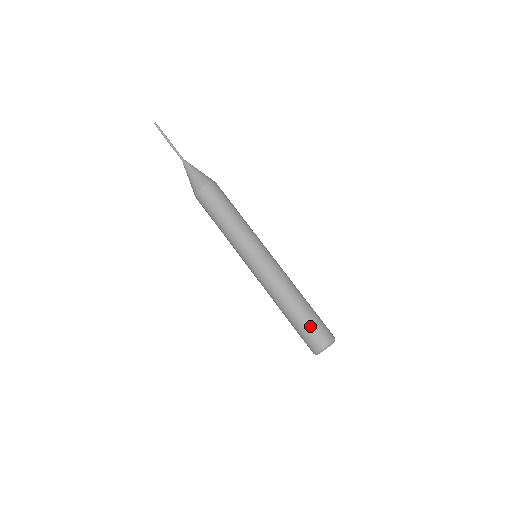
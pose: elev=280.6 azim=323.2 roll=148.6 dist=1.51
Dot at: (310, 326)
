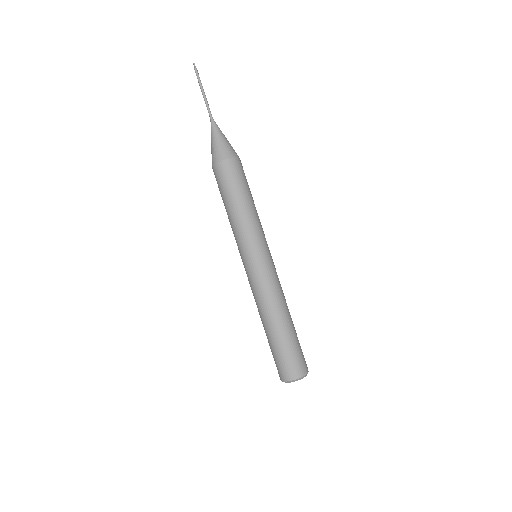
Dot at: (289, 352)
